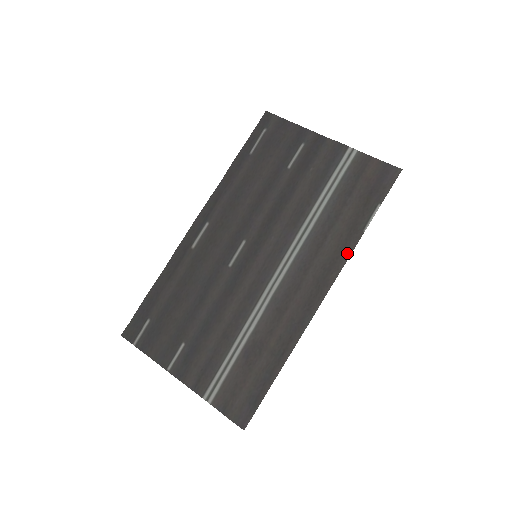
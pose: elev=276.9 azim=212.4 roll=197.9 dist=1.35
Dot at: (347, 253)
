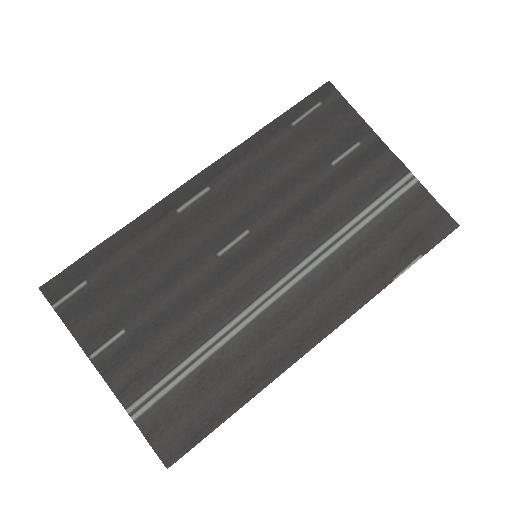
Dot at: (366, 297)
